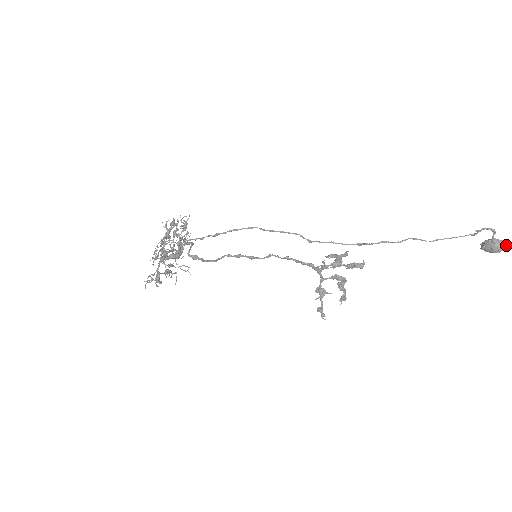
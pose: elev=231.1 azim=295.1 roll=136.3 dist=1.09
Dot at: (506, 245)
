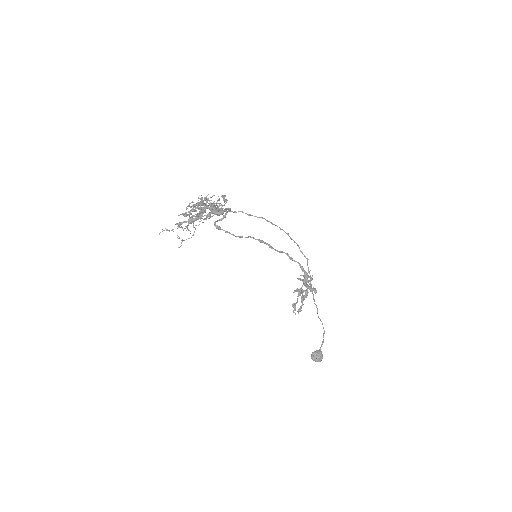
Dot at: (322, 358)
